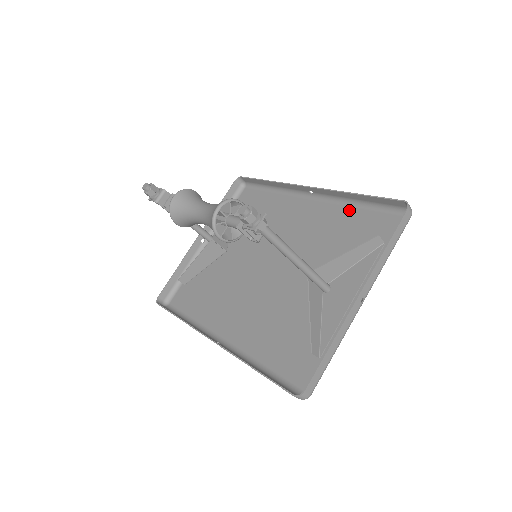
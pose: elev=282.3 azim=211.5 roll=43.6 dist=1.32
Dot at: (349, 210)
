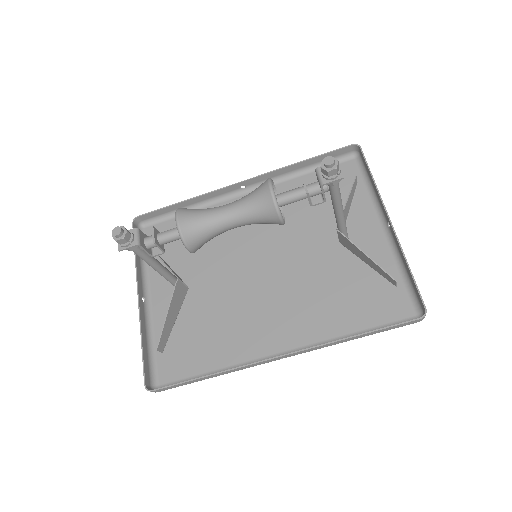
Dot at: (297, 181)
